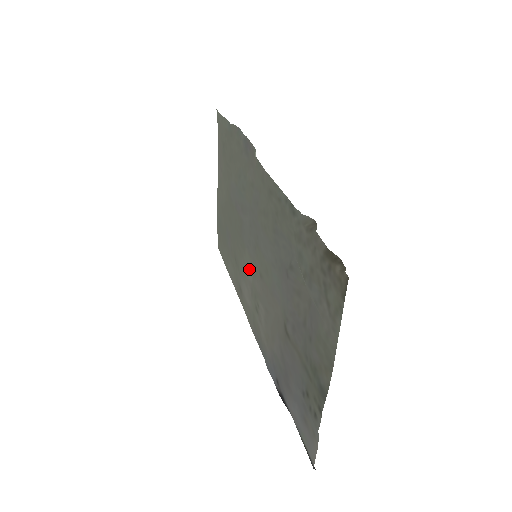
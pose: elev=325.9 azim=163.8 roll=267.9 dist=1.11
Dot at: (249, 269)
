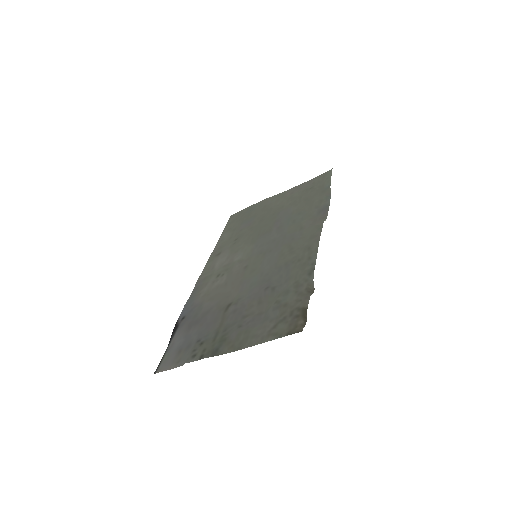
Dot at: (242, 254)
